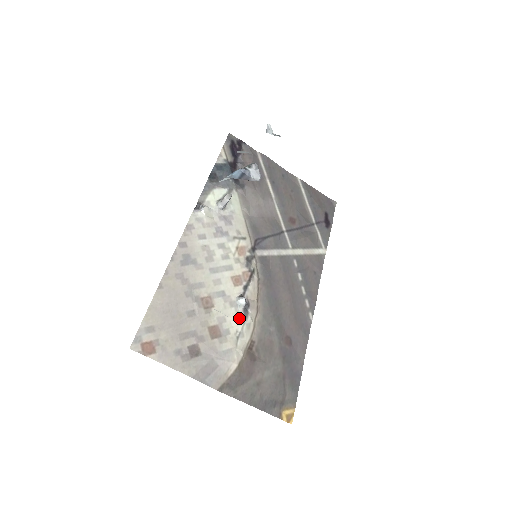
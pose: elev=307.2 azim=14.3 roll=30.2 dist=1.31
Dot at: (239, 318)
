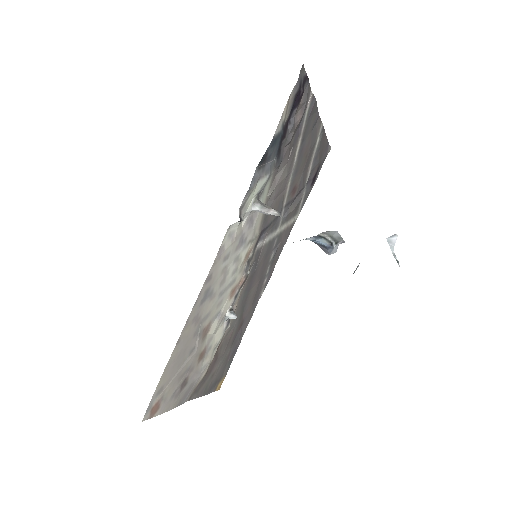
Dot at: (222, 330)
